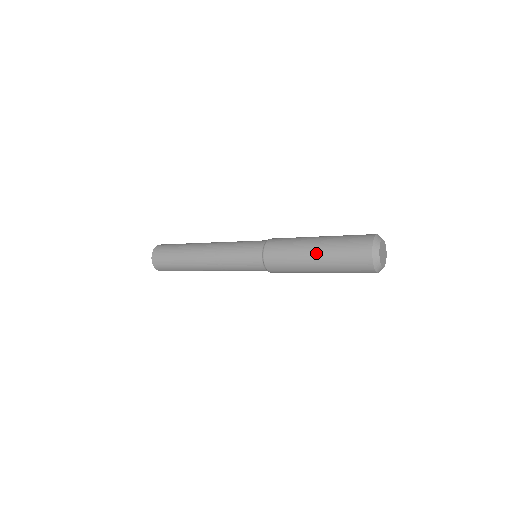
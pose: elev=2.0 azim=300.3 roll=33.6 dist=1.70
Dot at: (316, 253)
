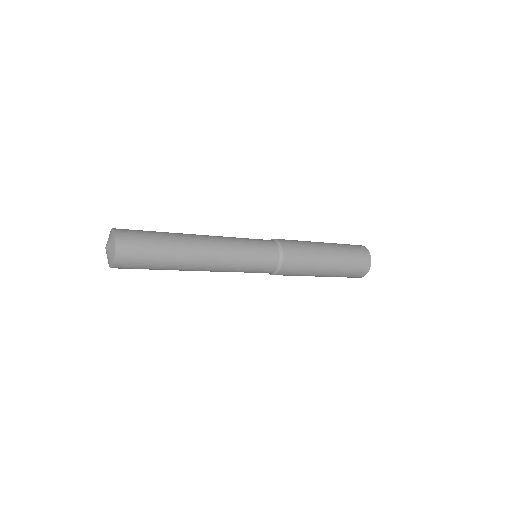
Dot at: (328, 246)
